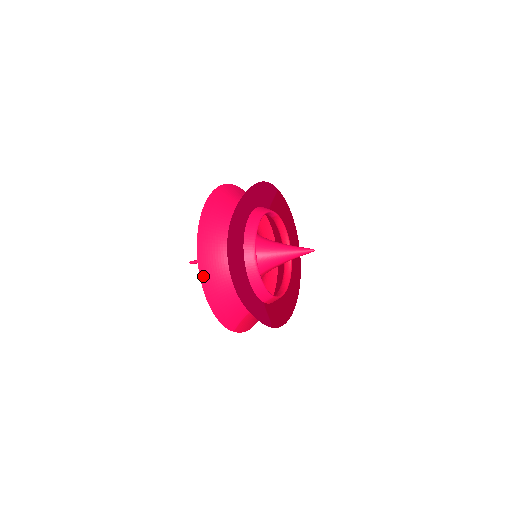
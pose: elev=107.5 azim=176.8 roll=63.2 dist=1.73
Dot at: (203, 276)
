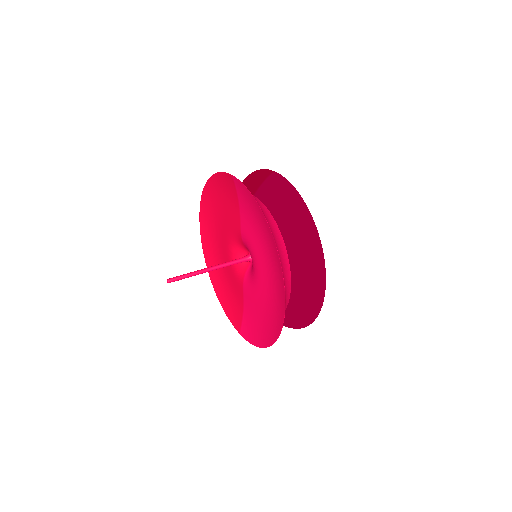
Dot at: (278, 335)
